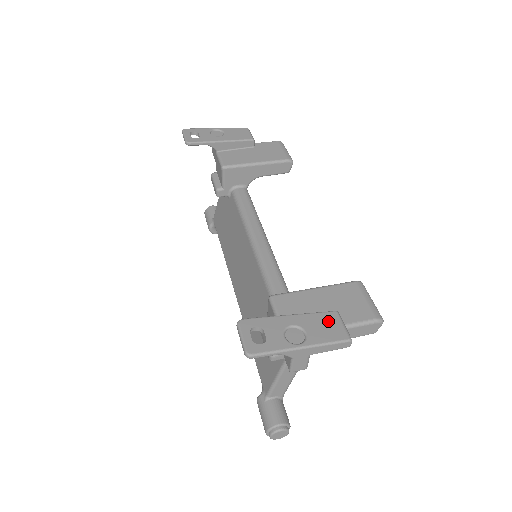
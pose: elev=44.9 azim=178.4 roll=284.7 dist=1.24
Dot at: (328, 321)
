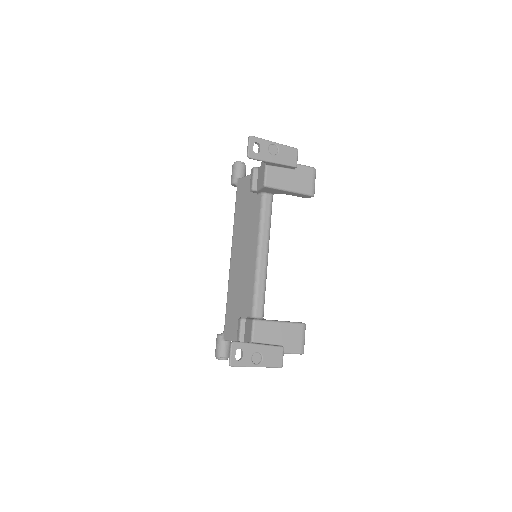
Dot at: (276, 353)
